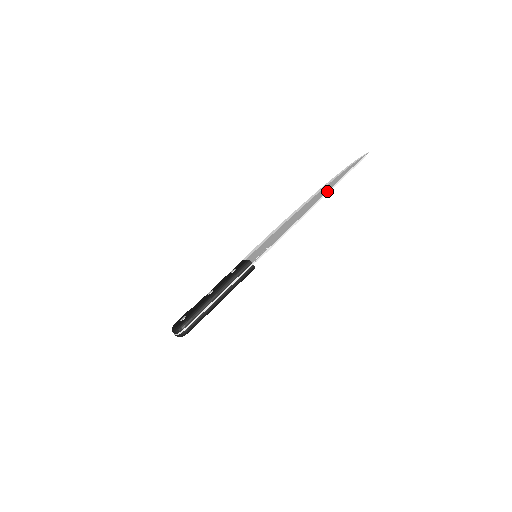
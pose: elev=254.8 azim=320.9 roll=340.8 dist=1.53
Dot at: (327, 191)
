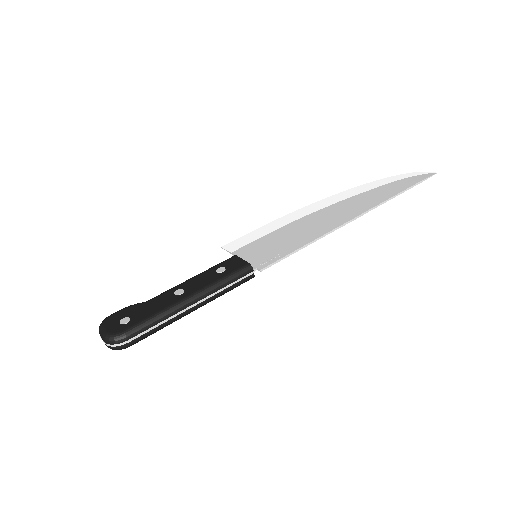
Dot at: (377, 204)
